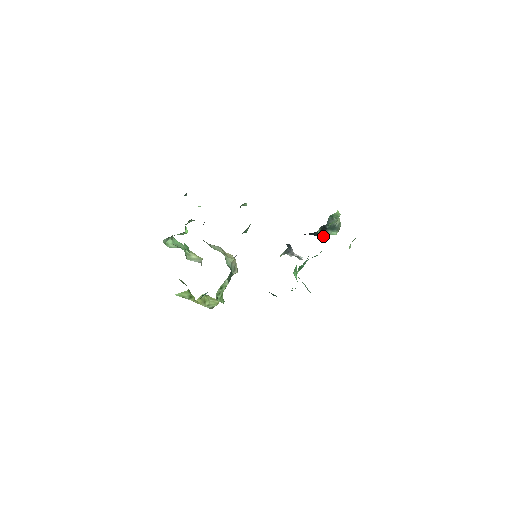
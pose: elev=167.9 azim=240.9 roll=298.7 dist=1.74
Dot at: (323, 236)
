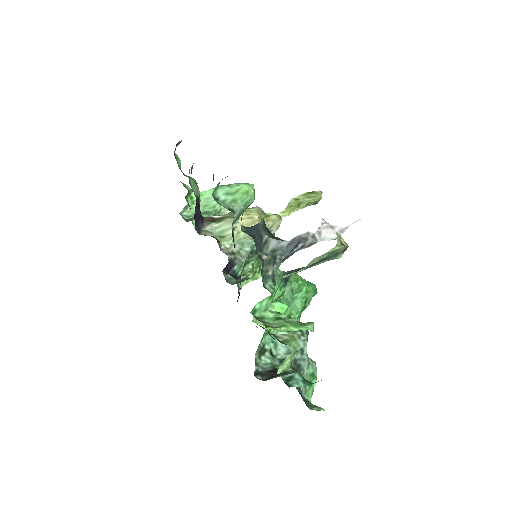
Dot at: occluded
